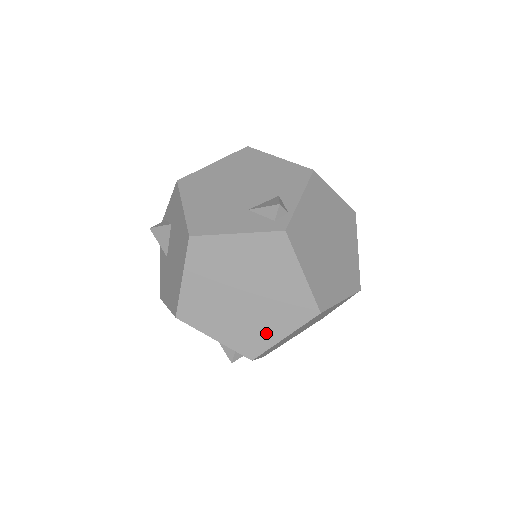
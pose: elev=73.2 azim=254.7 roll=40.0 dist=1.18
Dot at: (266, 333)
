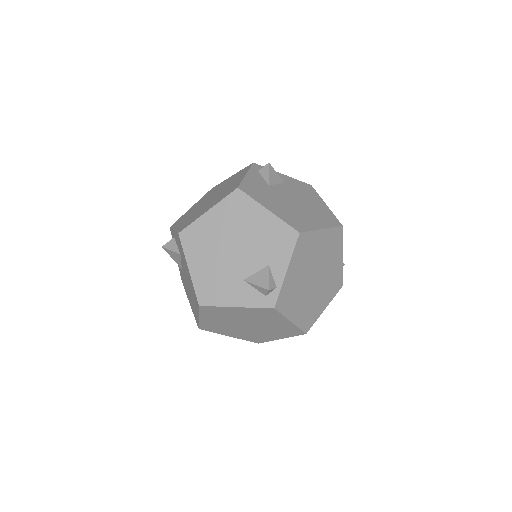
Dot at: (267, 337)
